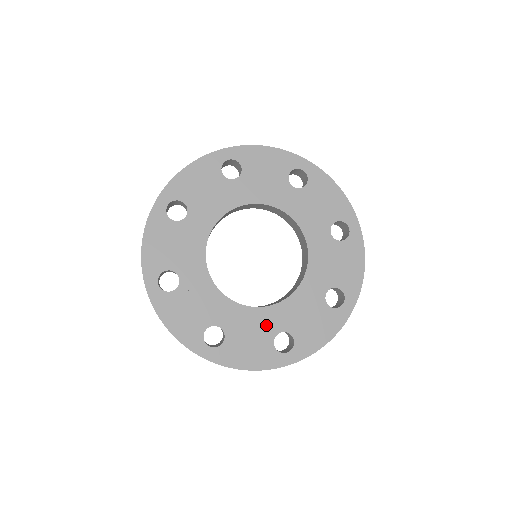
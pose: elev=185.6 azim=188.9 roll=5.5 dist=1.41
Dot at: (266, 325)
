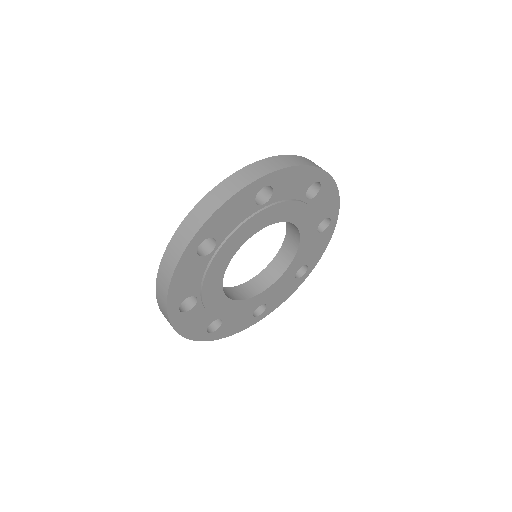
Dot at: (288, 279)
